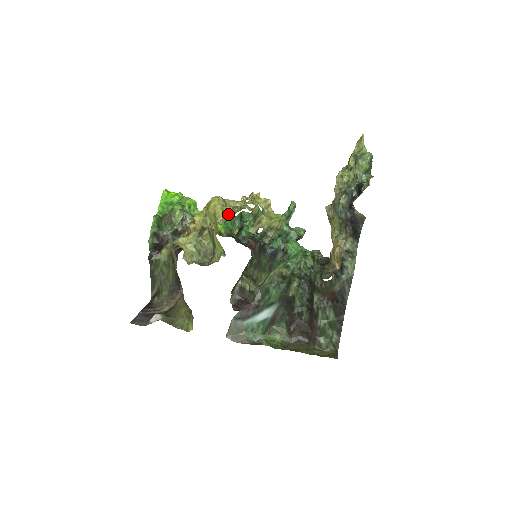
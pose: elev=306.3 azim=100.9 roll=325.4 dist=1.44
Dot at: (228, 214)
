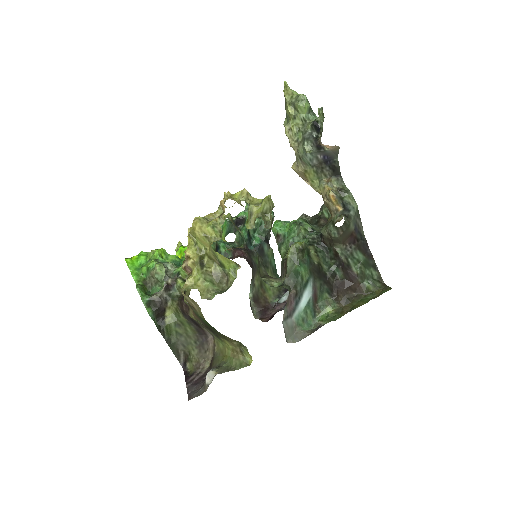
Dot at: (219, 226)
